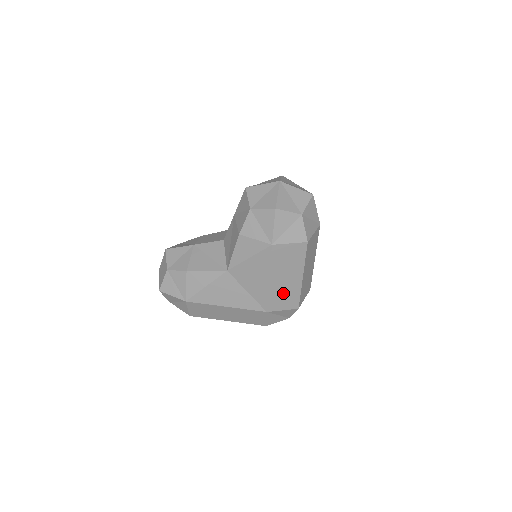
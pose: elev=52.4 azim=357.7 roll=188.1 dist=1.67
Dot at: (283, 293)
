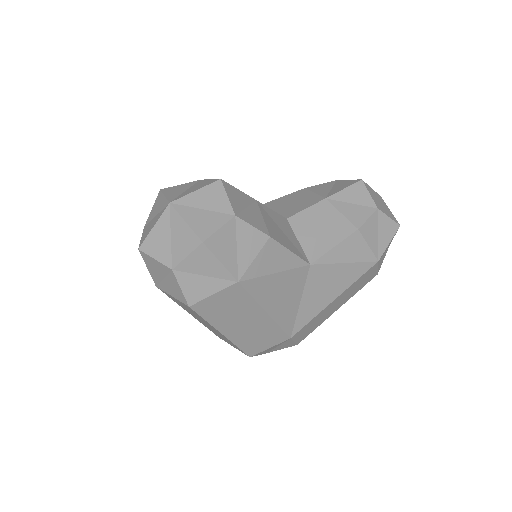
Dot at: (317, 320)
